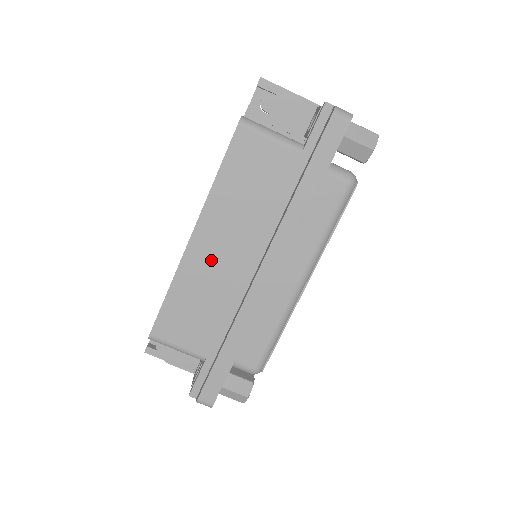
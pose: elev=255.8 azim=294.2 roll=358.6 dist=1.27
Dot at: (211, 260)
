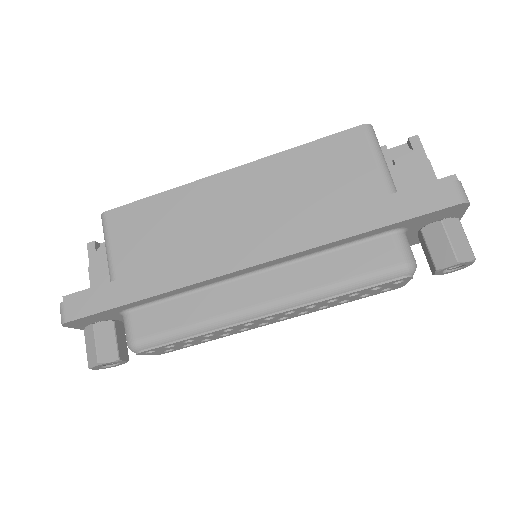
Dot at: (219, 204)
